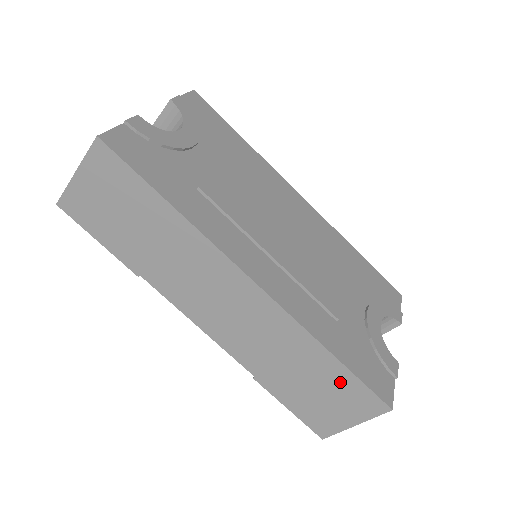
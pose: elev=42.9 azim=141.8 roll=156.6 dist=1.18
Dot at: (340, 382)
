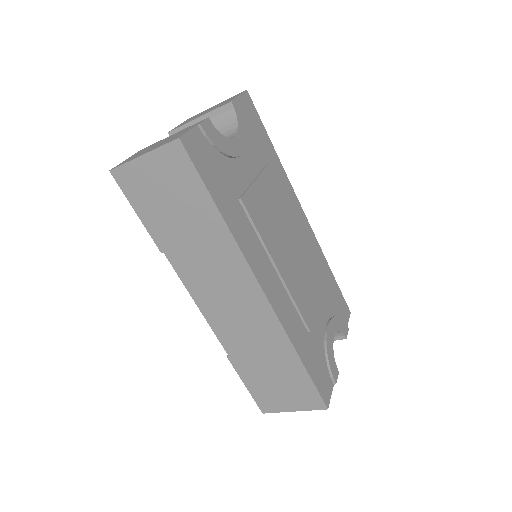
Dot at: (297, 380)
